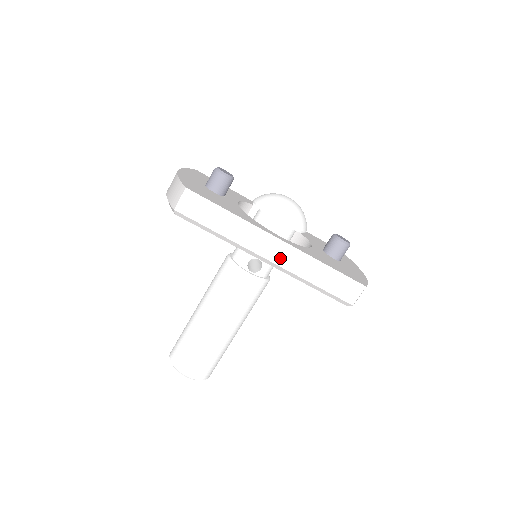
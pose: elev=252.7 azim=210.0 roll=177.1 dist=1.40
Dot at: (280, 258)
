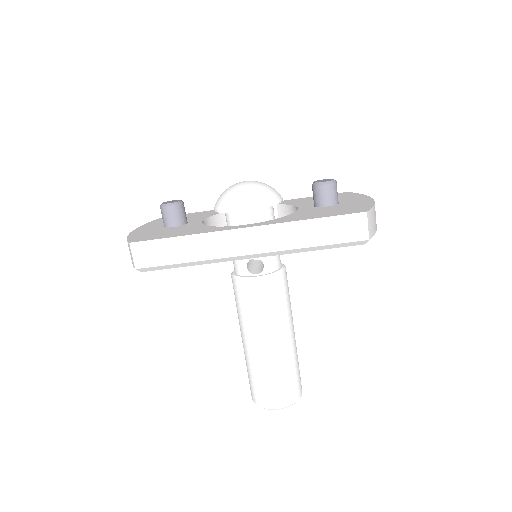
Dot at: (259, 245)
